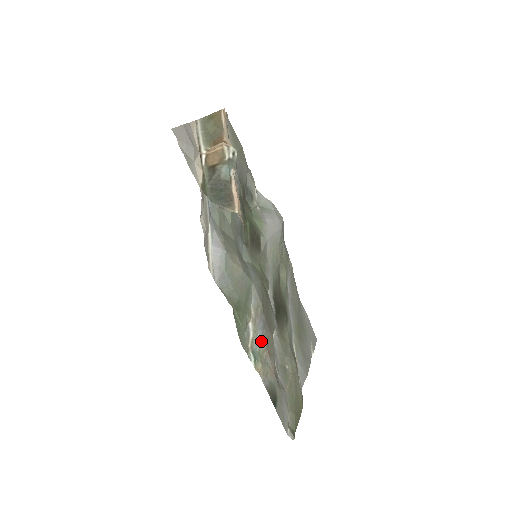
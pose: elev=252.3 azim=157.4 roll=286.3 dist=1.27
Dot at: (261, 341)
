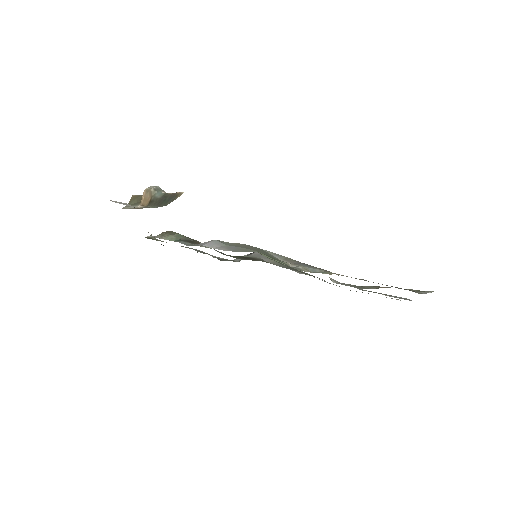
Dot at: (315, 269)
